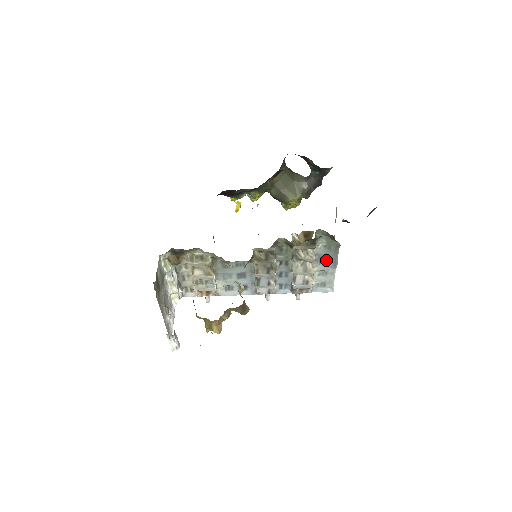
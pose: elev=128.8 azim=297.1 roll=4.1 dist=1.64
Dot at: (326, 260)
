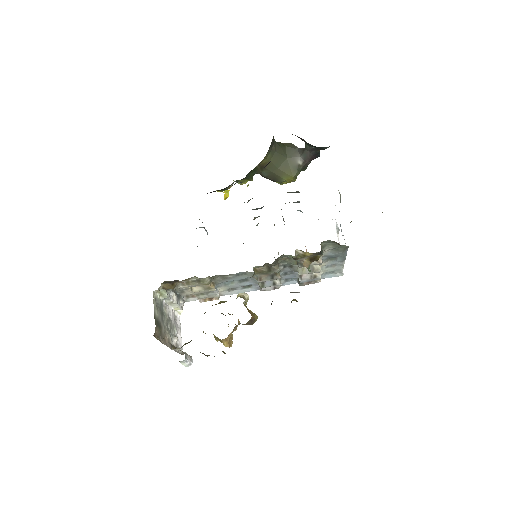
Dot at: (334, 257)
